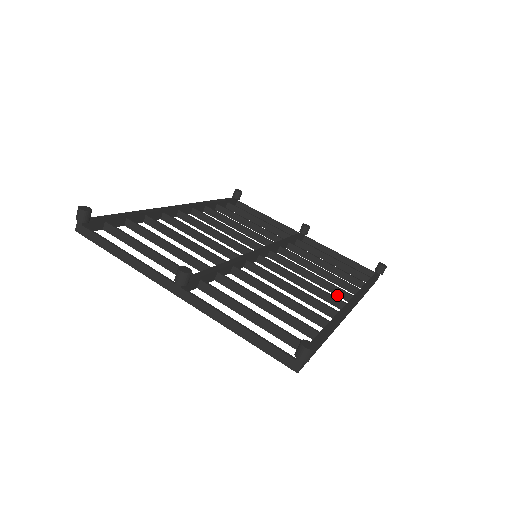
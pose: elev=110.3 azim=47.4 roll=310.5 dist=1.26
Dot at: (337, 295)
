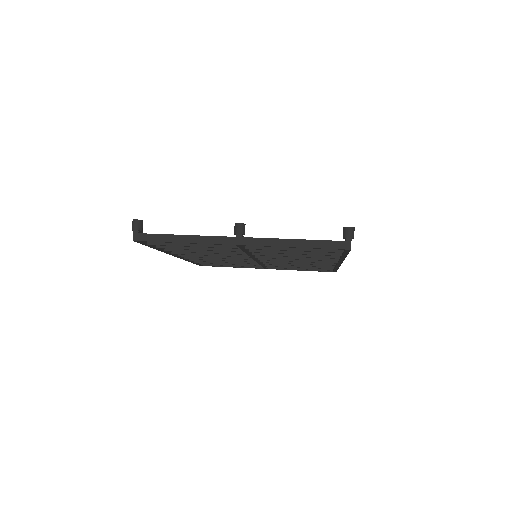
Dot at: (324, 264)
